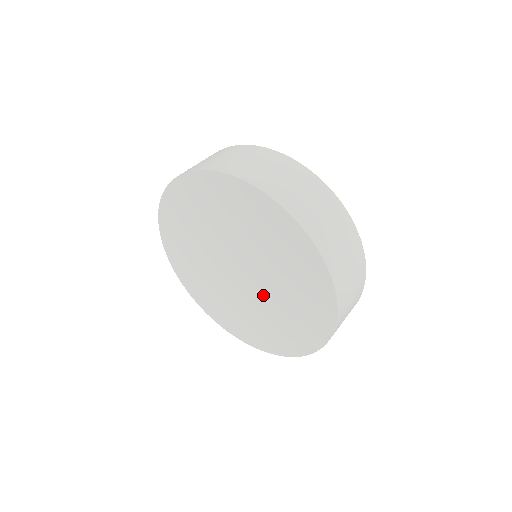
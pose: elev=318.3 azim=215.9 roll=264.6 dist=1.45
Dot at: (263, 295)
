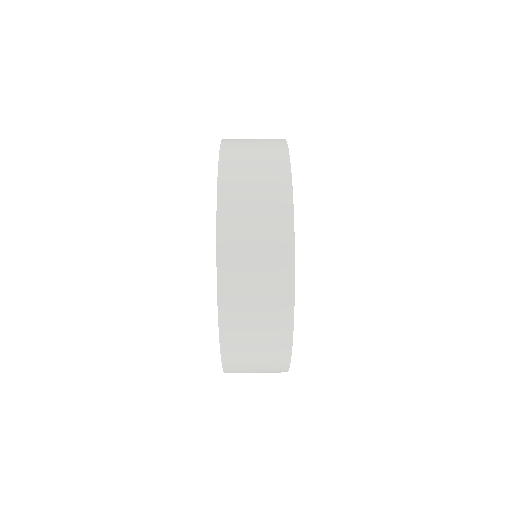
Dot at: occluded
